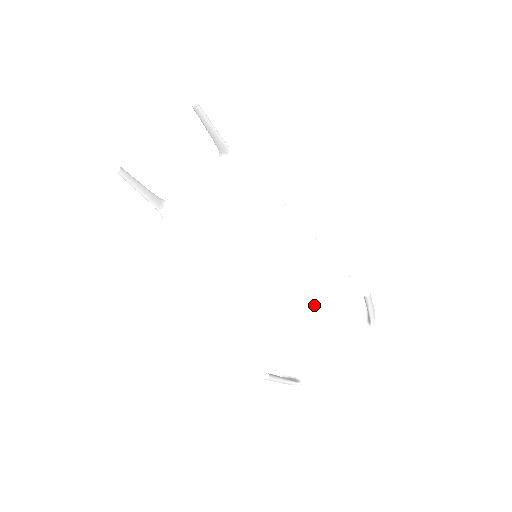
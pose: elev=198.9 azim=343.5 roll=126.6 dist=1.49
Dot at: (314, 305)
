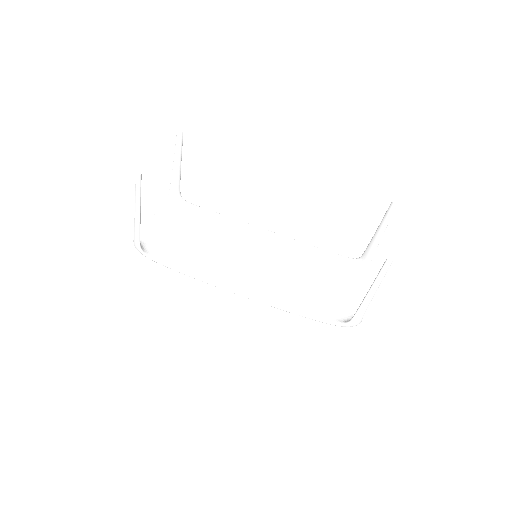
Dot at: (322, 274)
